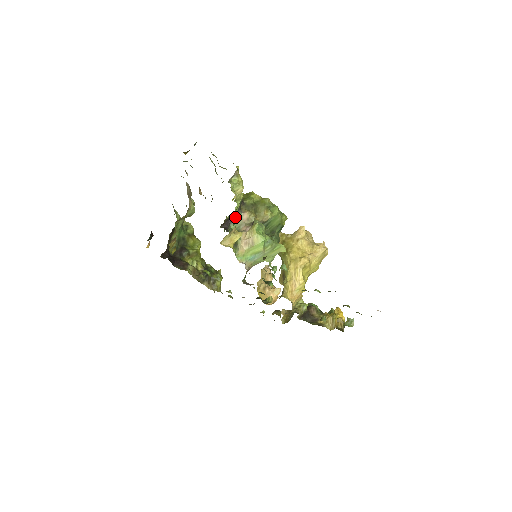
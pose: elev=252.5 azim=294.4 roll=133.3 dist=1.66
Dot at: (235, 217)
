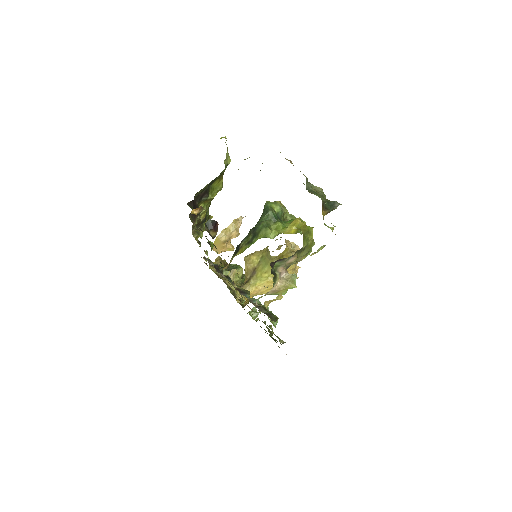
Dot at: occluded
